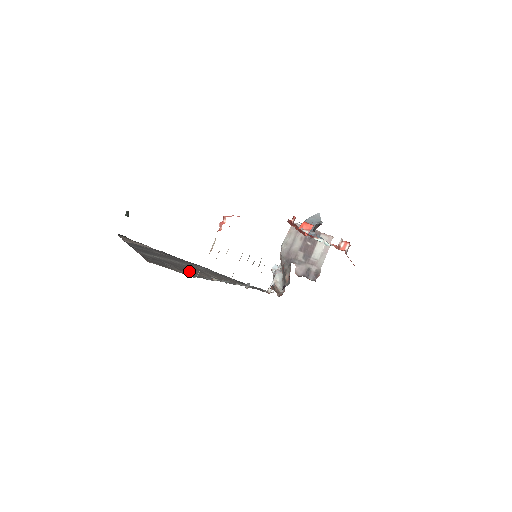
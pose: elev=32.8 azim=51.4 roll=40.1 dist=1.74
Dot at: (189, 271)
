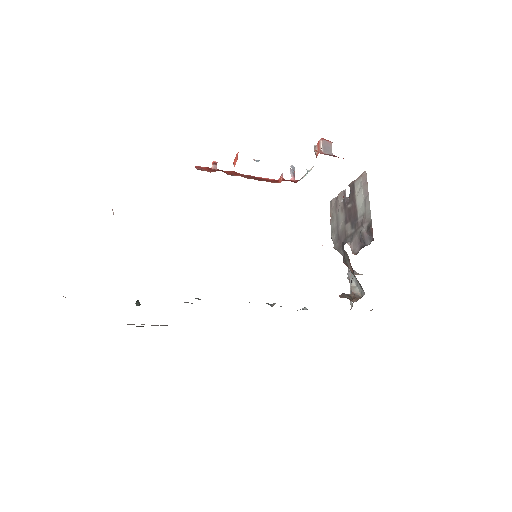
Dot at: occluded
